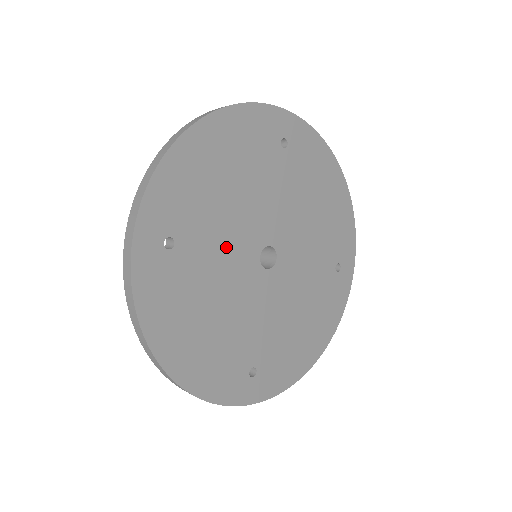
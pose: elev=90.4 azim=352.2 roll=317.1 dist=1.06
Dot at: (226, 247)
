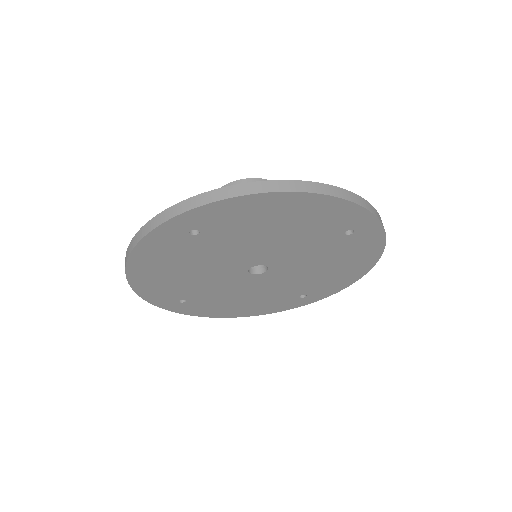
Dot at: (234, 252)
